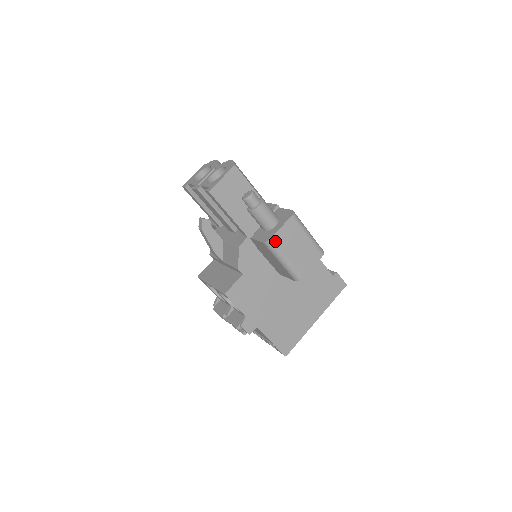
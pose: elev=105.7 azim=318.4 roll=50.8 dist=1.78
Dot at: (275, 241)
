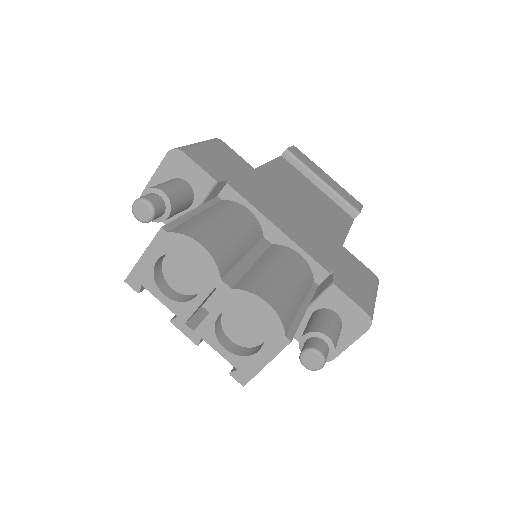
Dot at: occluded
